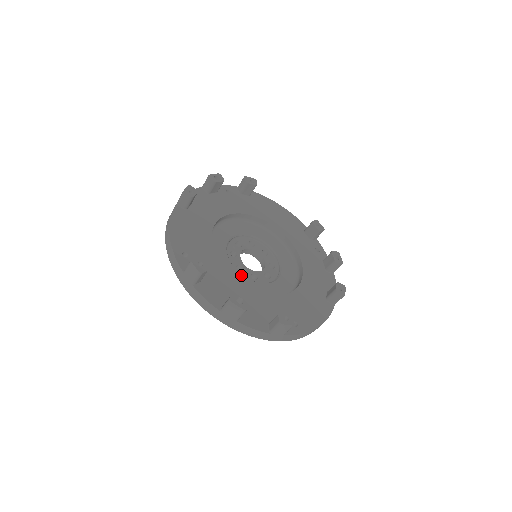
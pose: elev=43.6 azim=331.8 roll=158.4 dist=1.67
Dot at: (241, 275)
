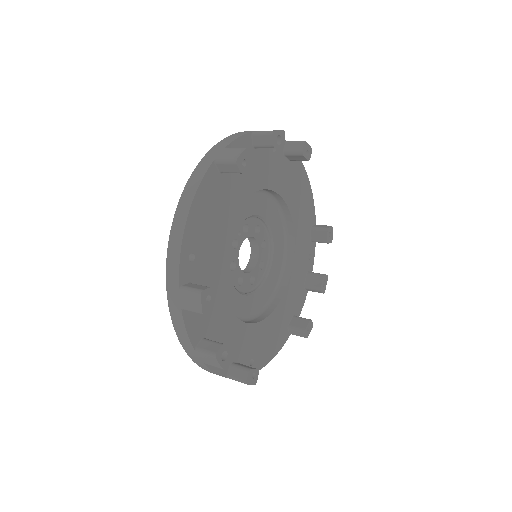
Dot at: (231, 282)
